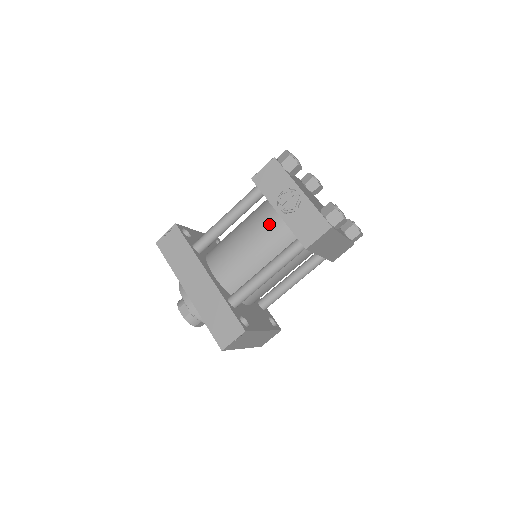
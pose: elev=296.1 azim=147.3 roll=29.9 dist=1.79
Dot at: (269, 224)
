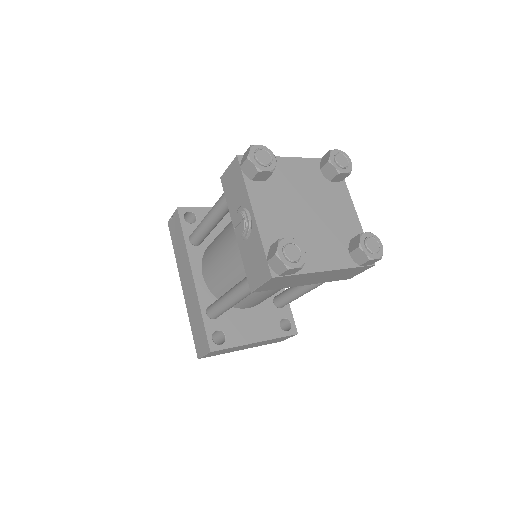
Dot at: occluded
